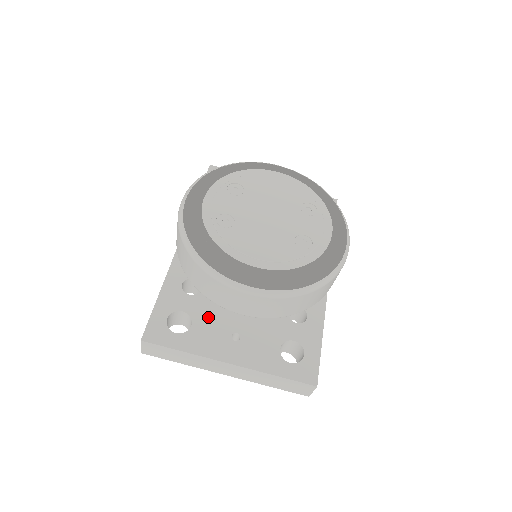
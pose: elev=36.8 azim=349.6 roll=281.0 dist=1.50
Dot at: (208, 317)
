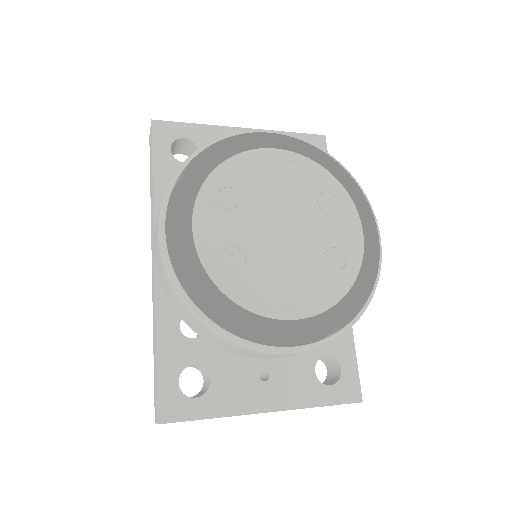
Dot at: (225, 361)
